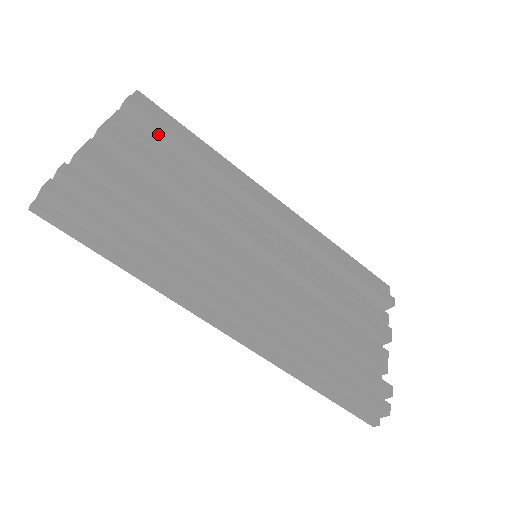
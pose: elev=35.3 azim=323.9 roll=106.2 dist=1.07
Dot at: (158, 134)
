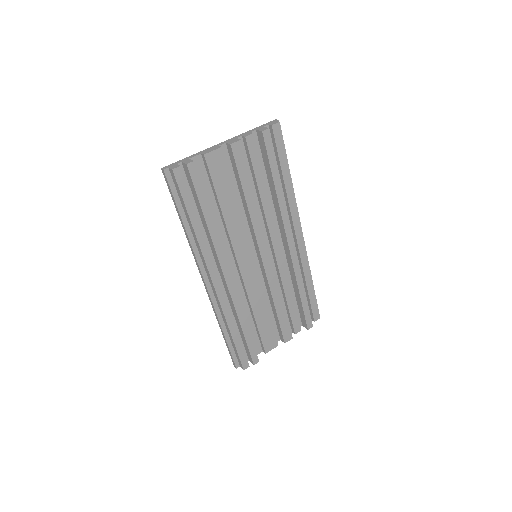
Dot at: (266, 159)
